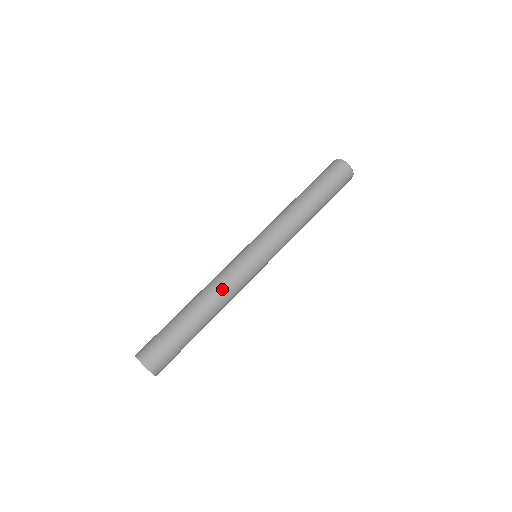
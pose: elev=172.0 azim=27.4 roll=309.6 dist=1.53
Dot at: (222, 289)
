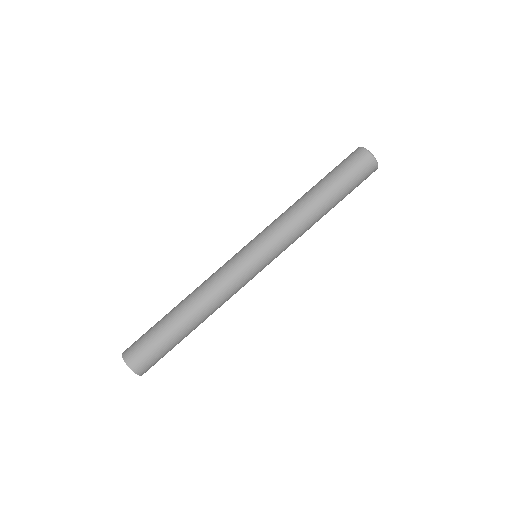
Dot at: (206, 283)
